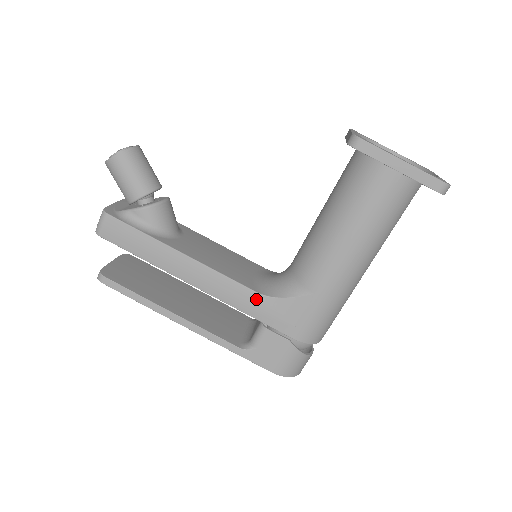
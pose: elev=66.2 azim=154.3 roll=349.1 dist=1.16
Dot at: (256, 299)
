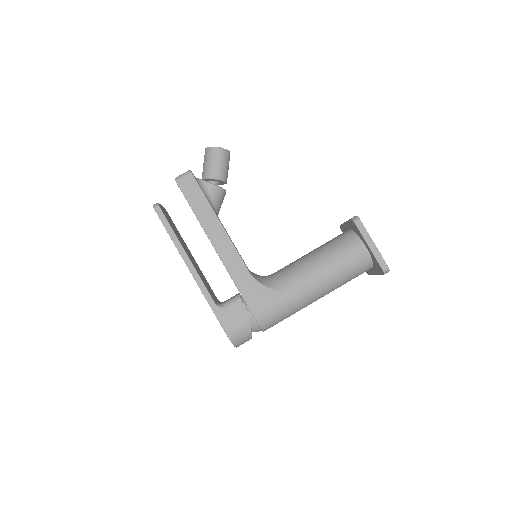
Dot at: (247, 276)
